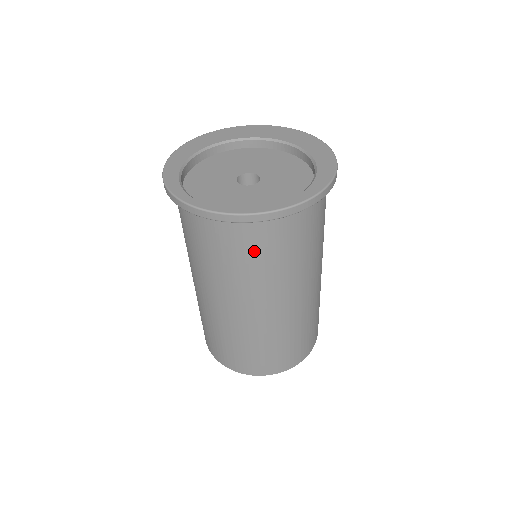
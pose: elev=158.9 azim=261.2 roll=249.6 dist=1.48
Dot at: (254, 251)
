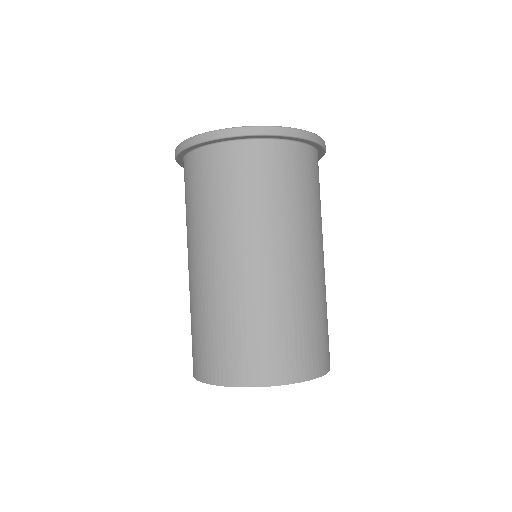
Dot at: (296, 179)
